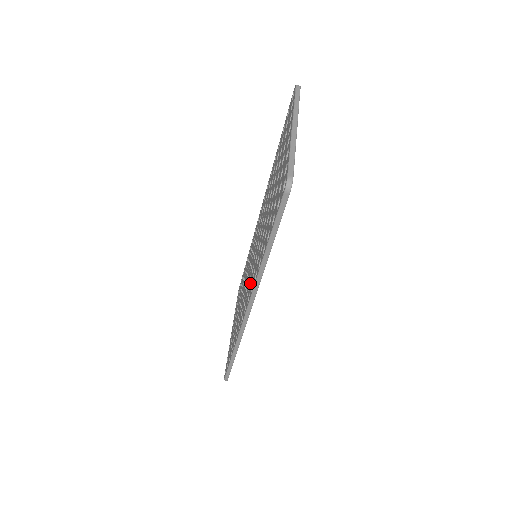
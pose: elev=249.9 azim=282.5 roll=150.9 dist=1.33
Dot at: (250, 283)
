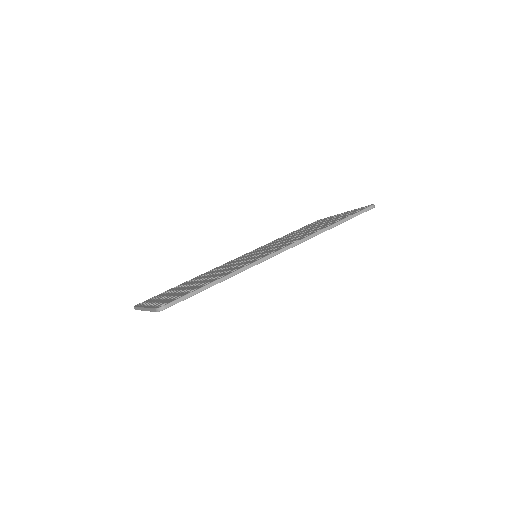
Dot at: occluded
